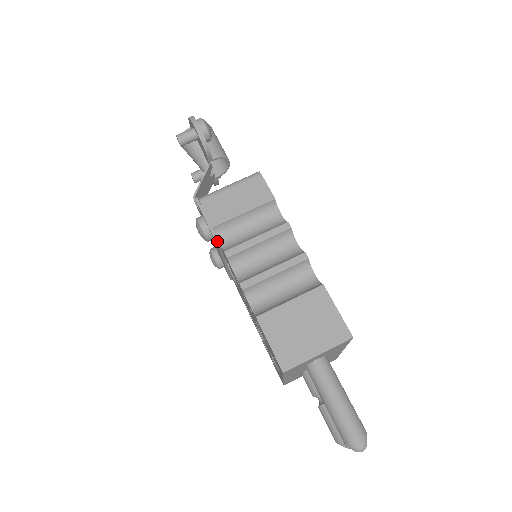
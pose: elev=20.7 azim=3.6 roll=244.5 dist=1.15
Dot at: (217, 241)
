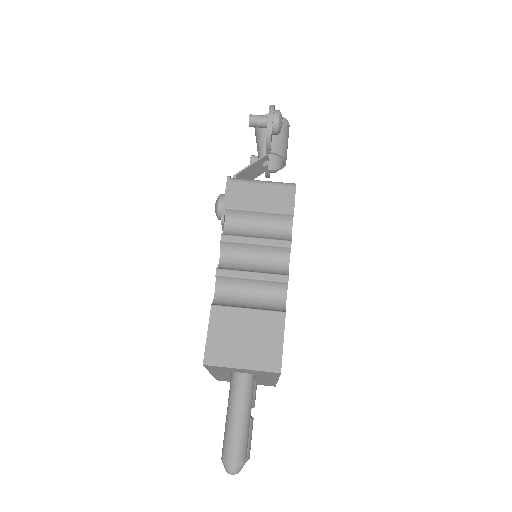
Dot at: (223, 223)
